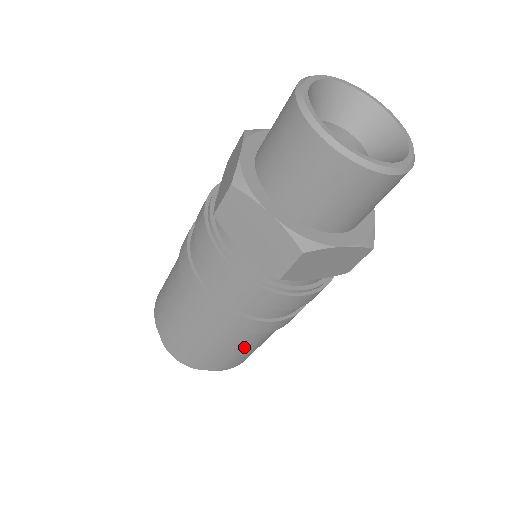
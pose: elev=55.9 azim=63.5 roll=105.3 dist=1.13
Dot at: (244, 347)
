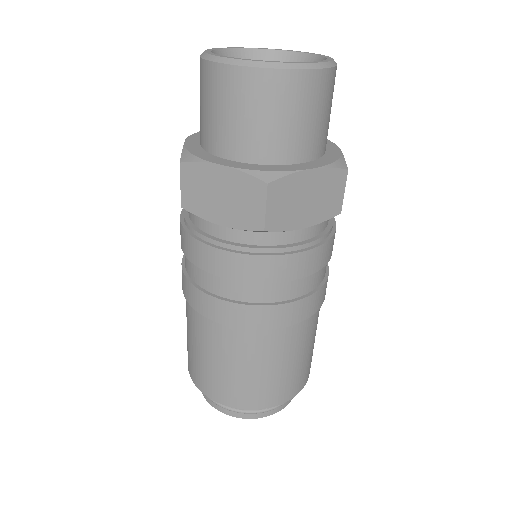
Dot at: (285, 357)
